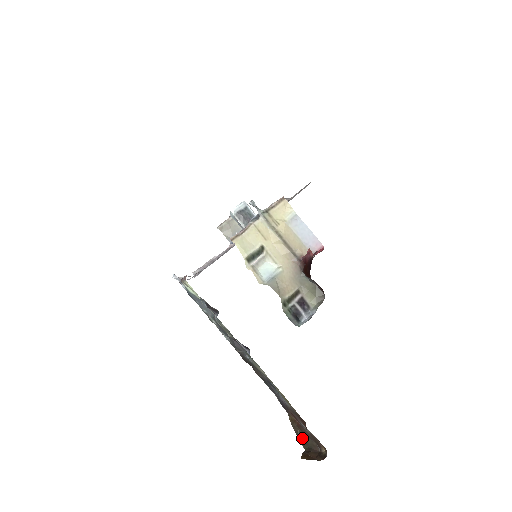
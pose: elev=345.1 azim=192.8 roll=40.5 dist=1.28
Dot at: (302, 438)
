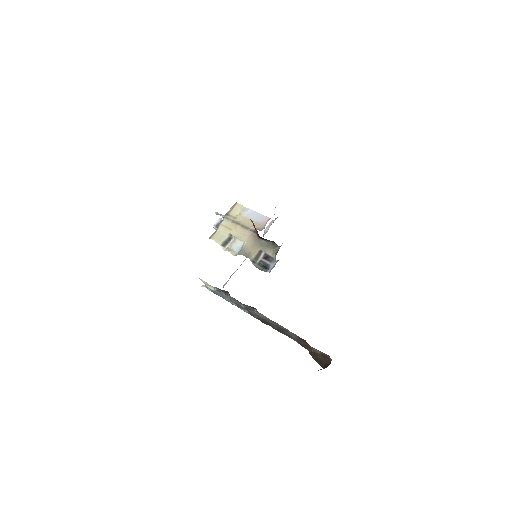
Dot at: (319, 361)
